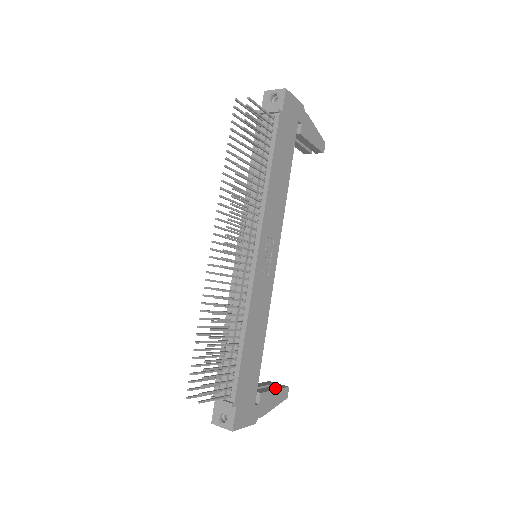
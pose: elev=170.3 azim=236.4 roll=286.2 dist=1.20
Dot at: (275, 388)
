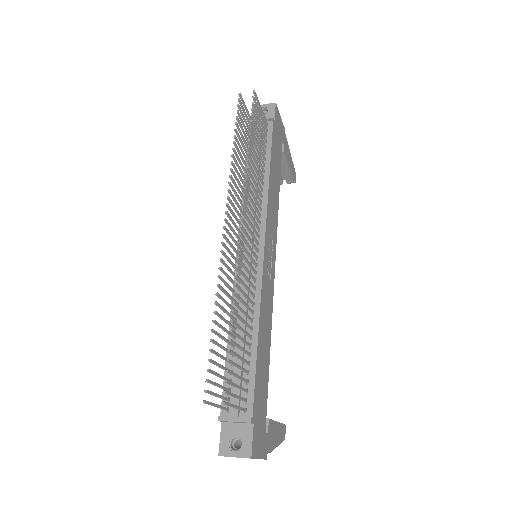
Dot at: occluded
